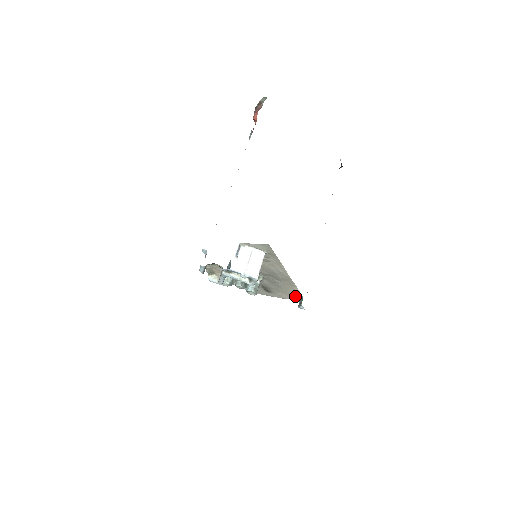
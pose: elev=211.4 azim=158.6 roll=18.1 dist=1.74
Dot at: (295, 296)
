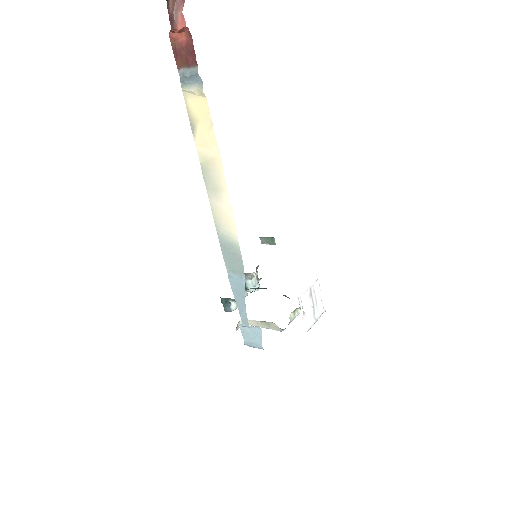
Dot at: occluded
